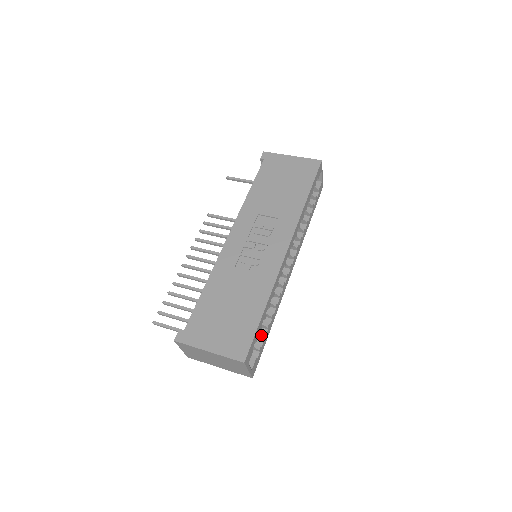
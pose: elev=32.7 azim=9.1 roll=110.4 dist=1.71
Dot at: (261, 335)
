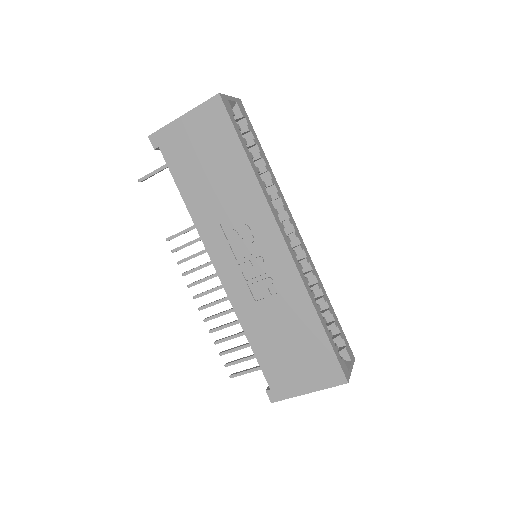
Dot at: (332, 327)
